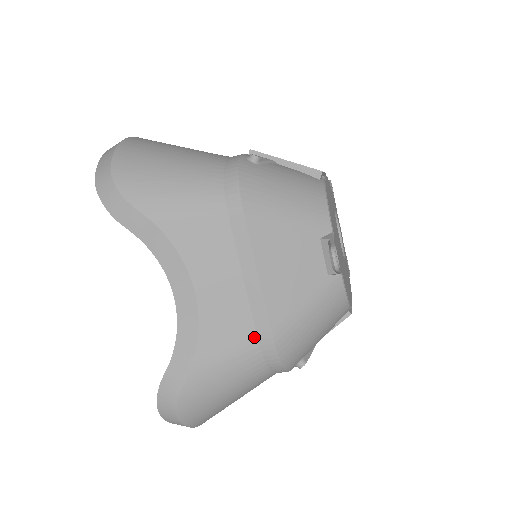
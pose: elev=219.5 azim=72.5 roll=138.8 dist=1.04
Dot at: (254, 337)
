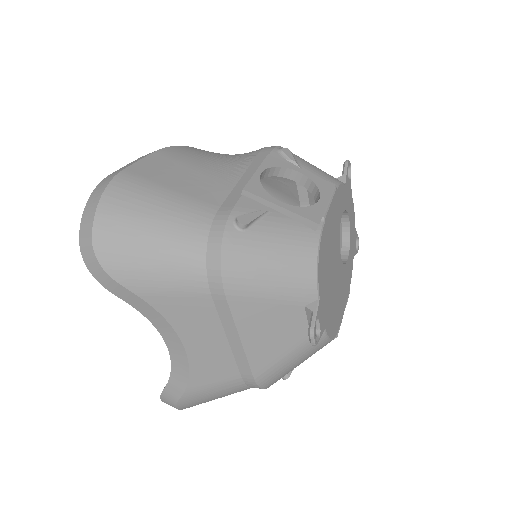
Dot at: (238, 376)
